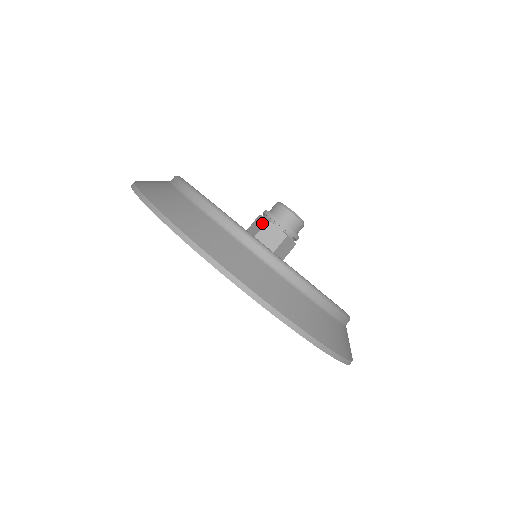
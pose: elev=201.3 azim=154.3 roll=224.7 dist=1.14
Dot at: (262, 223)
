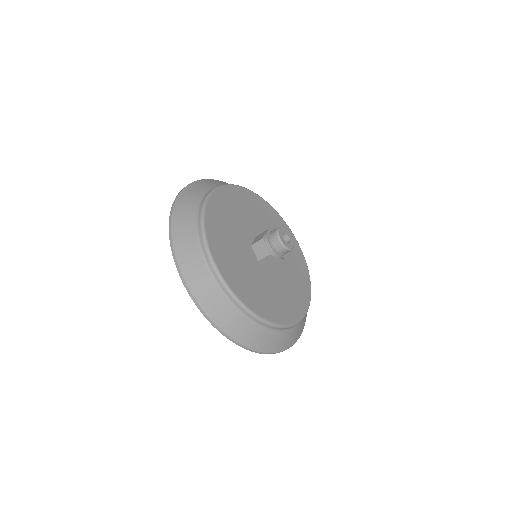
Dot at: (265, 253)
